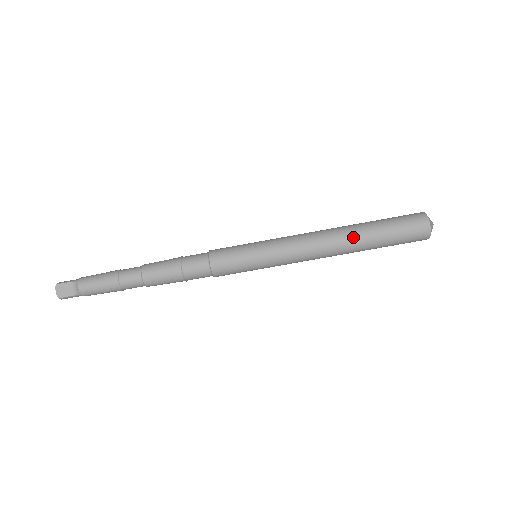
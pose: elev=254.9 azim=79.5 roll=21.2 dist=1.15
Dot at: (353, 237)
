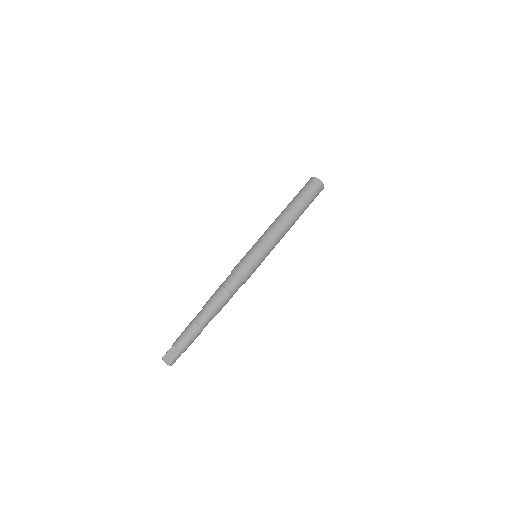
Dot at: (291, 208)
